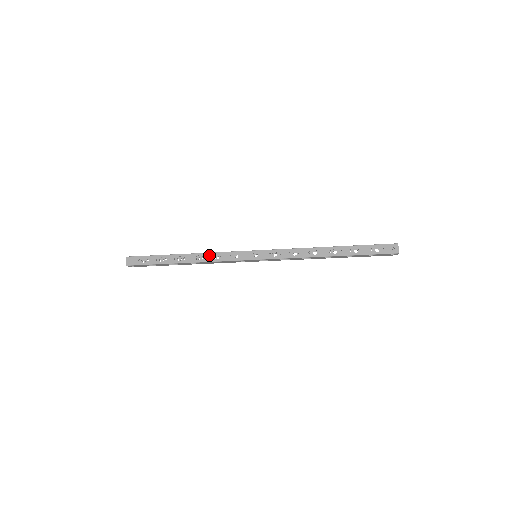
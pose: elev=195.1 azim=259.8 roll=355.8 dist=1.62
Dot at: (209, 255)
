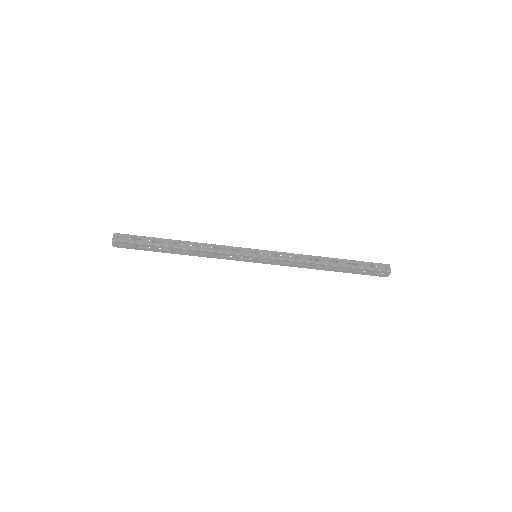
Dot at: (209, 245)
